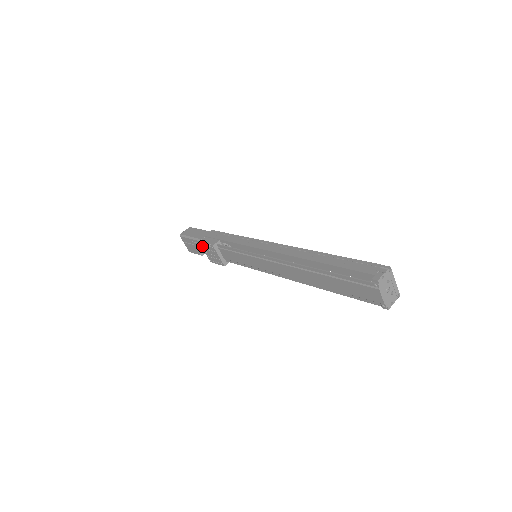
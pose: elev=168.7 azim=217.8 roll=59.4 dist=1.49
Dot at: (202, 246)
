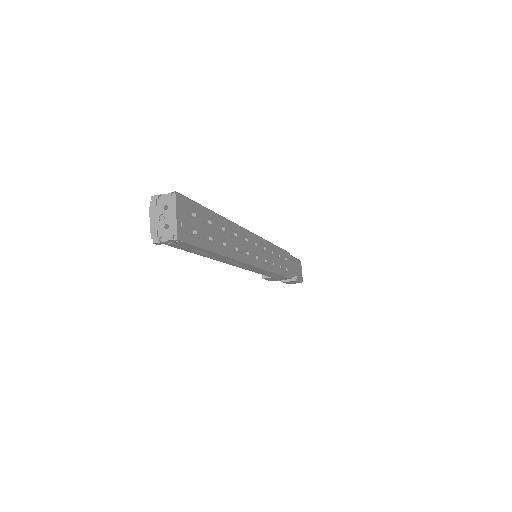
Dot at: occluded
